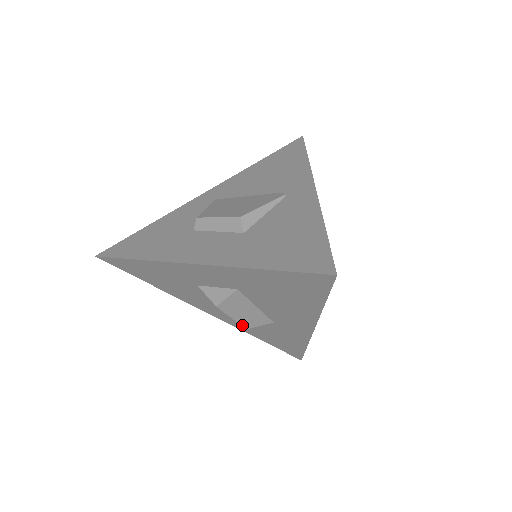
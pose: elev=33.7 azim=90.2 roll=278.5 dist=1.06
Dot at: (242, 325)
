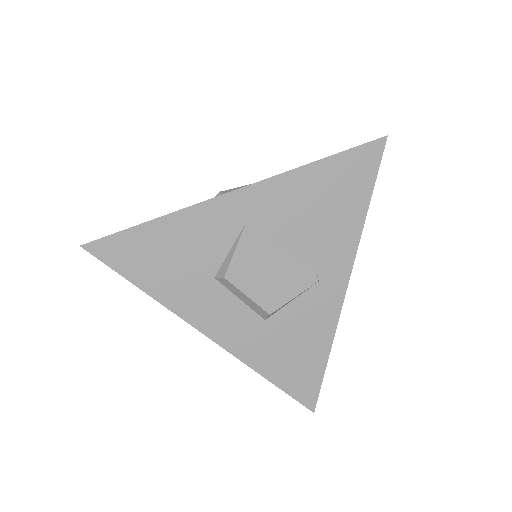
Dot at: occluded
